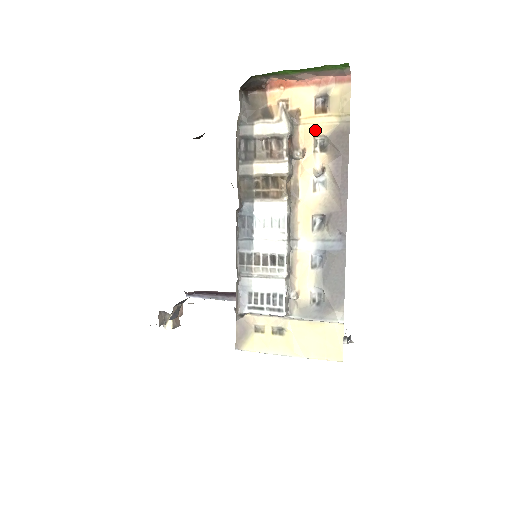
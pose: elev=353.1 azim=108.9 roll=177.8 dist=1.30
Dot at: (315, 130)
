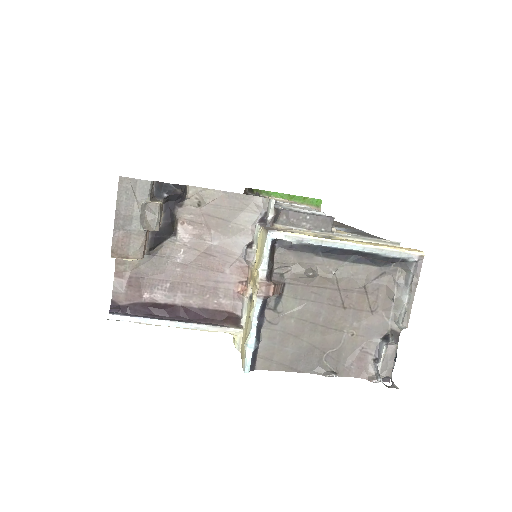
Dot at: occluded
